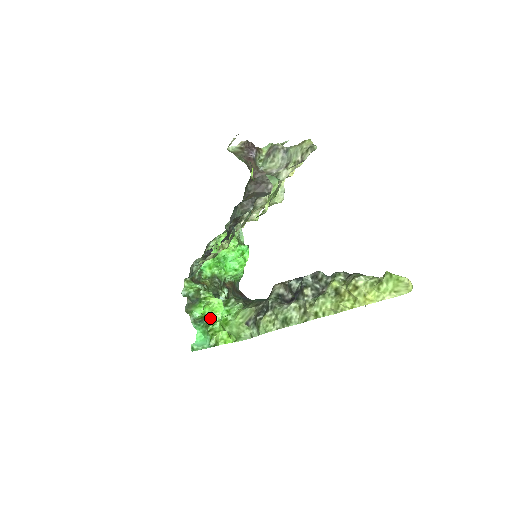
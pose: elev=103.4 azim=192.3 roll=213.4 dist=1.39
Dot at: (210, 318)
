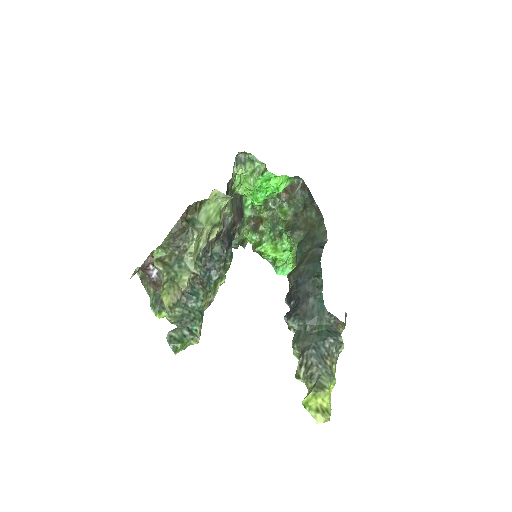
Dot at: (278, 264)
